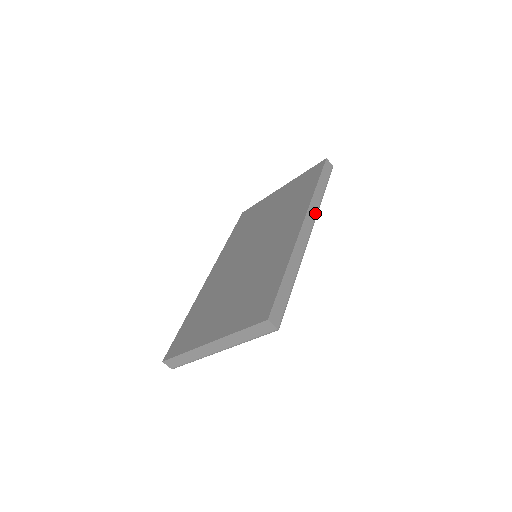
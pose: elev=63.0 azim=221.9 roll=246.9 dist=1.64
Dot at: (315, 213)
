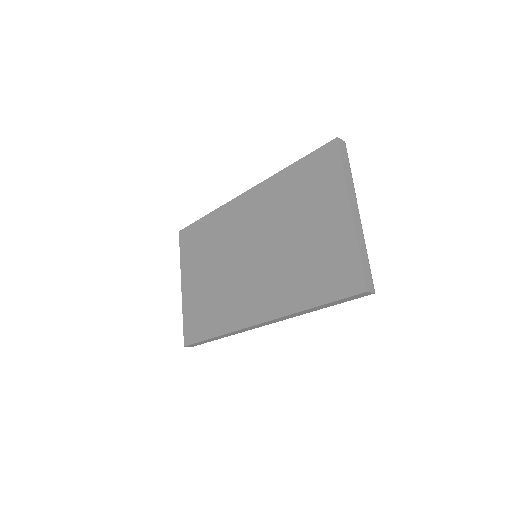
Dot at: occluded
